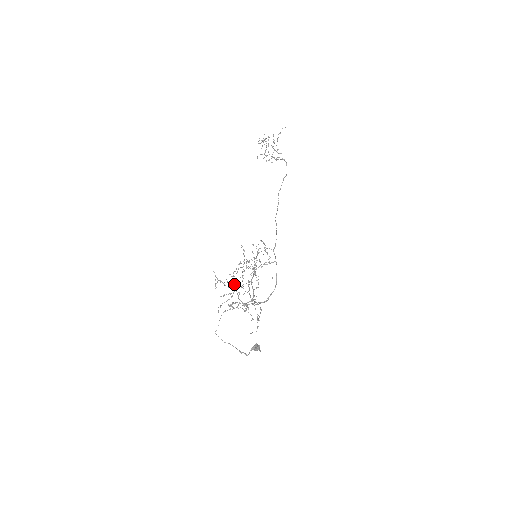
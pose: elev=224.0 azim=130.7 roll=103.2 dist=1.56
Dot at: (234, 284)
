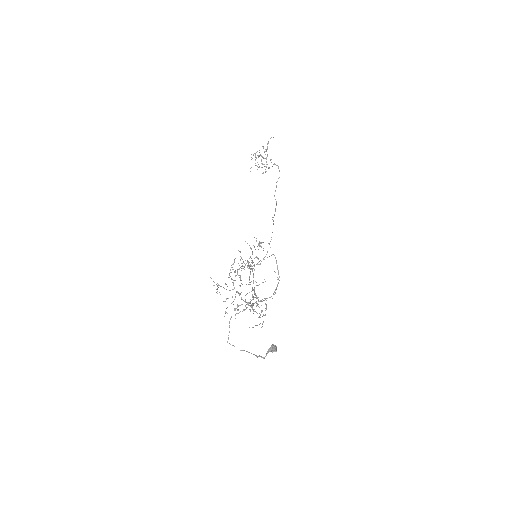
Dot at: (233, 285)
